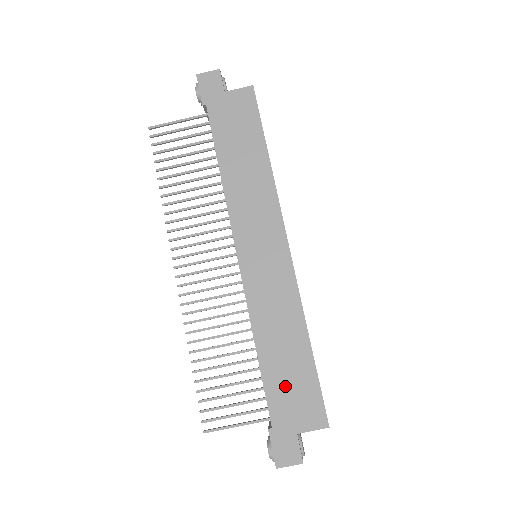
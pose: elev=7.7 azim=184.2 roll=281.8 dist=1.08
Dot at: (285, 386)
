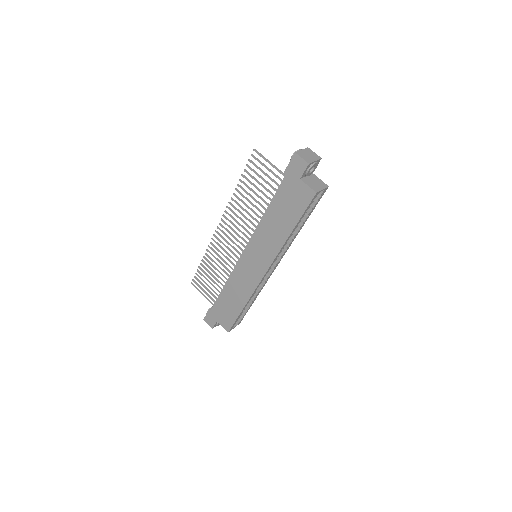
Dot at: (224, 307)
